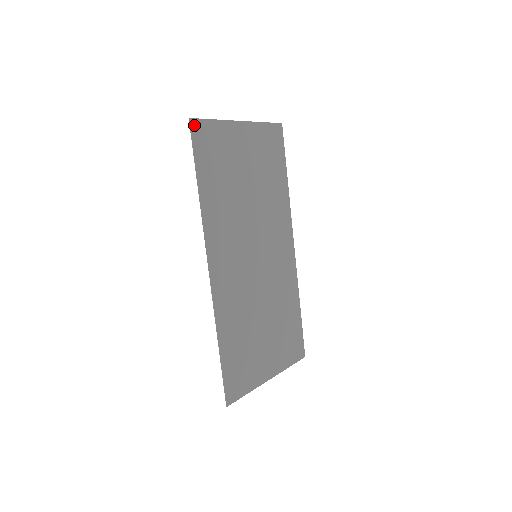
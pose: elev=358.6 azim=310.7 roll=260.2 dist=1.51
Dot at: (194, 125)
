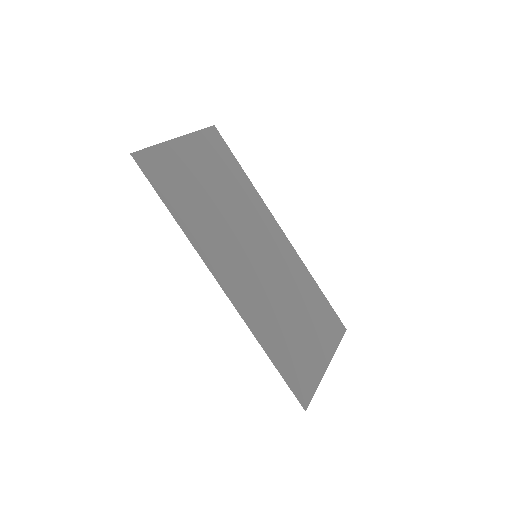
Dot at: (138, 158)
